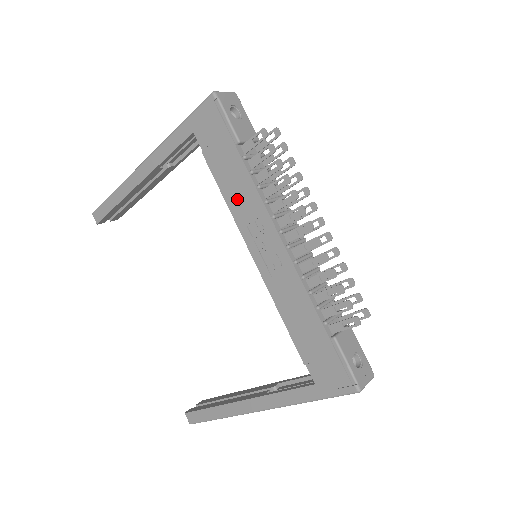
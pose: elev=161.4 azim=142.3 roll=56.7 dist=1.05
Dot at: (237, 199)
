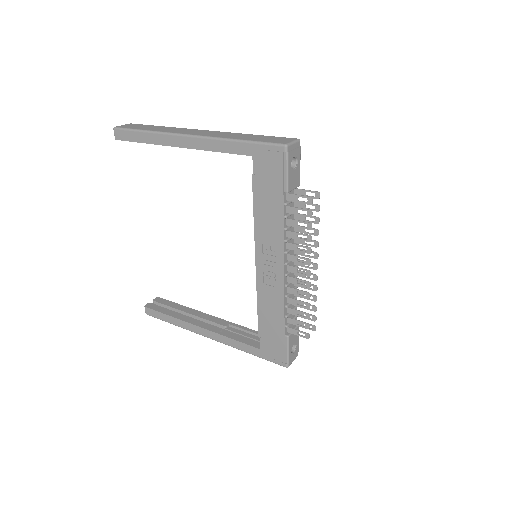
Dot at: (264, 224)
